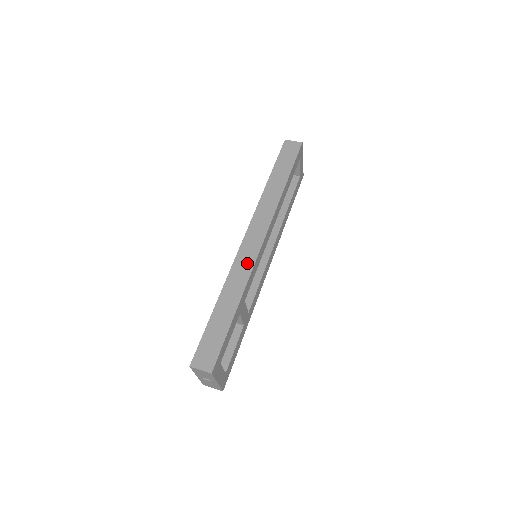
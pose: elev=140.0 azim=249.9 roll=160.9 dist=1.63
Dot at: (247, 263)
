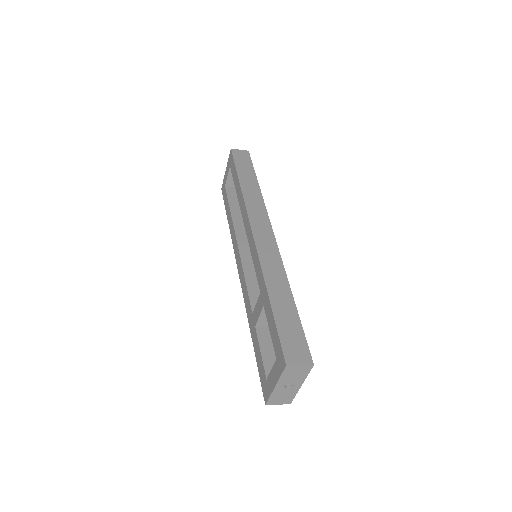
Dot at: (272, 254)
